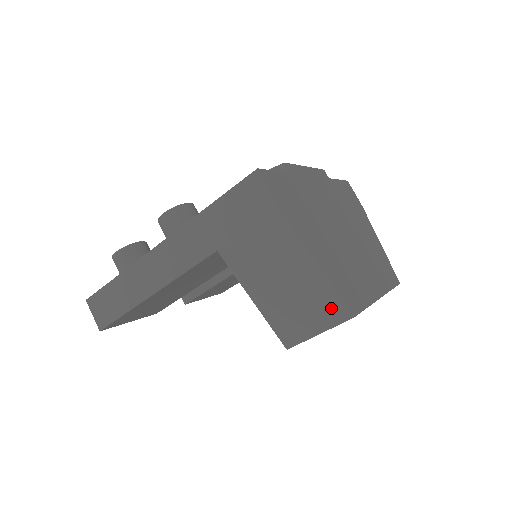
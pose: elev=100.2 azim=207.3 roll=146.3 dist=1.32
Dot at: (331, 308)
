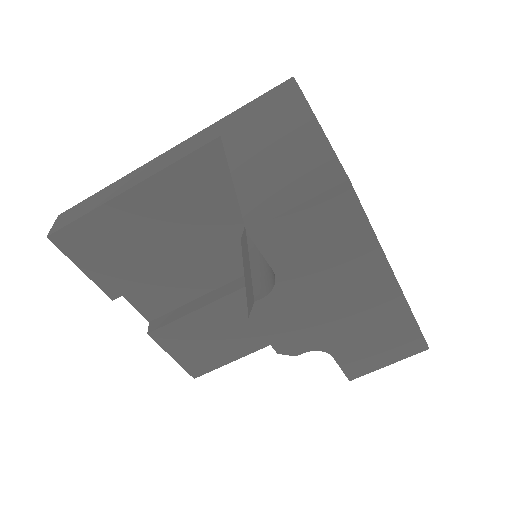
Dot at: (323, 172)
